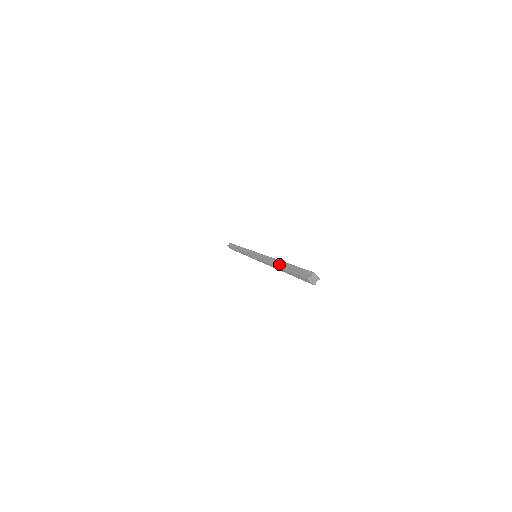
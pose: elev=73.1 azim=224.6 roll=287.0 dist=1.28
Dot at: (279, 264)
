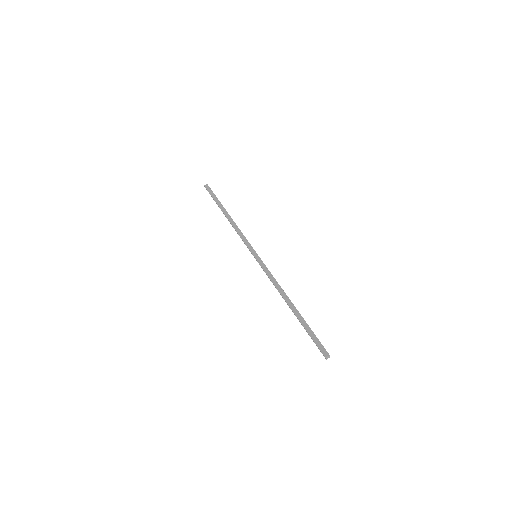
Dot at: (292, 308)
